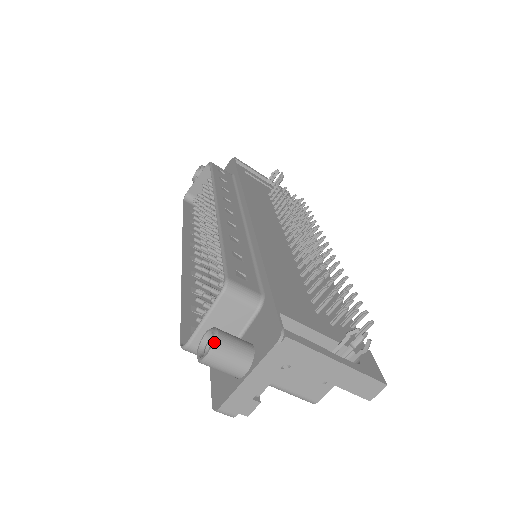
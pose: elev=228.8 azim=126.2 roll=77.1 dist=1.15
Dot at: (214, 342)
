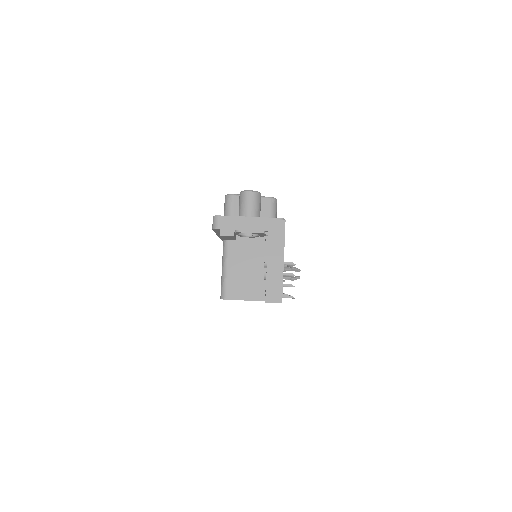
Dot at: (258, 192)
